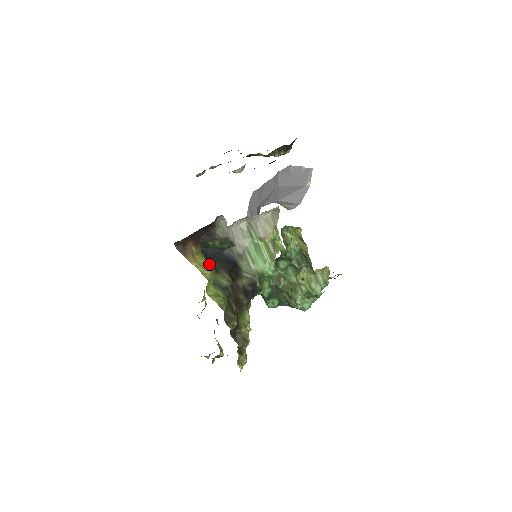
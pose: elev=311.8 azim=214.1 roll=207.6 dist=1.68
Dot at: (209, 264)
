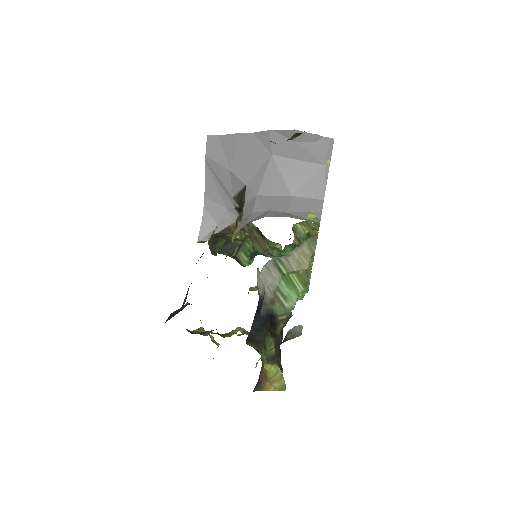
Dot at: (276, 367)
